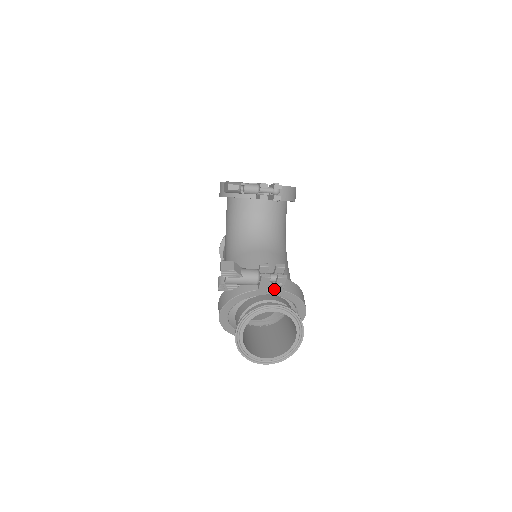
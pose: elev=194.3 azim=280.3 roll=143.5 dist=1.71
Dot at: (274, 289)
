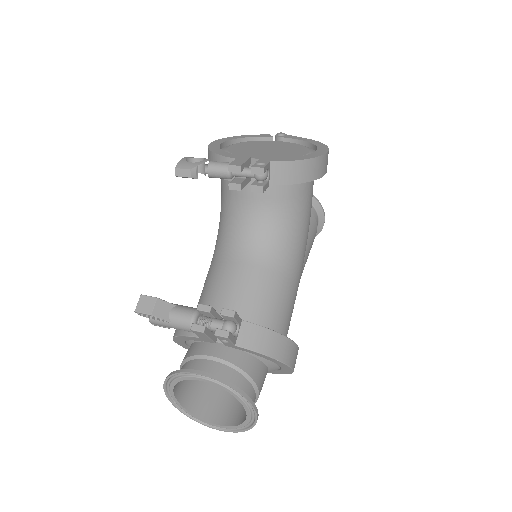
Dot at: occluded
